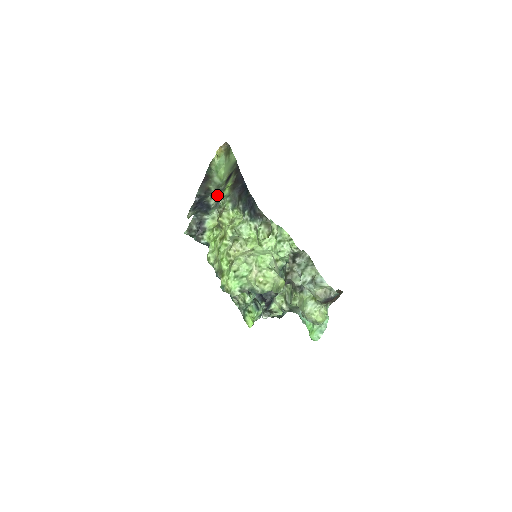
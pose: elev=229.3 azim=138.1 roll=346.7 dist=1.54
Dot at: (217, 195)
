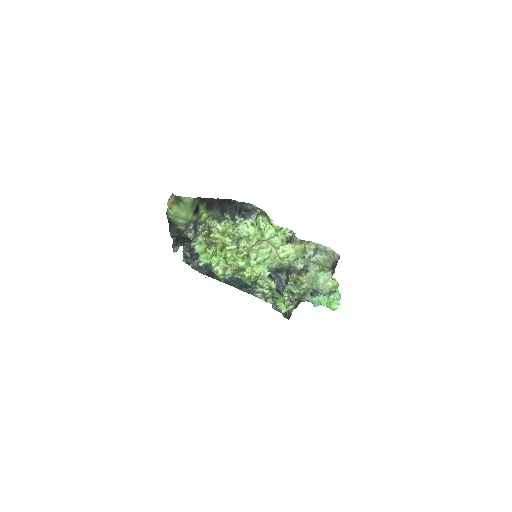
Dot at: (193, 226)
